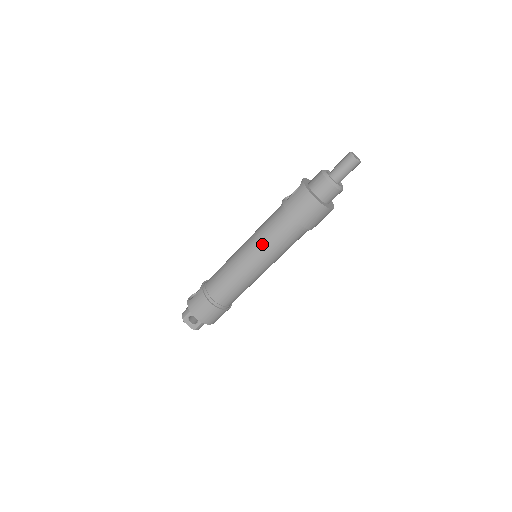
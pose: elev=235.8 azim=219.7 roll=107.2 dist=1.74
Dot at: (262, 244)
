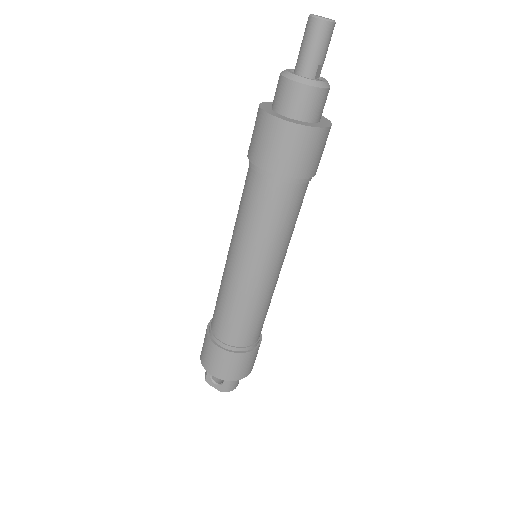
Dot at: (243, 231)
